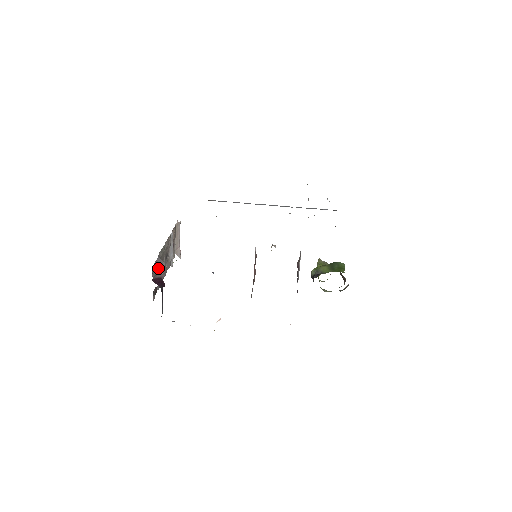
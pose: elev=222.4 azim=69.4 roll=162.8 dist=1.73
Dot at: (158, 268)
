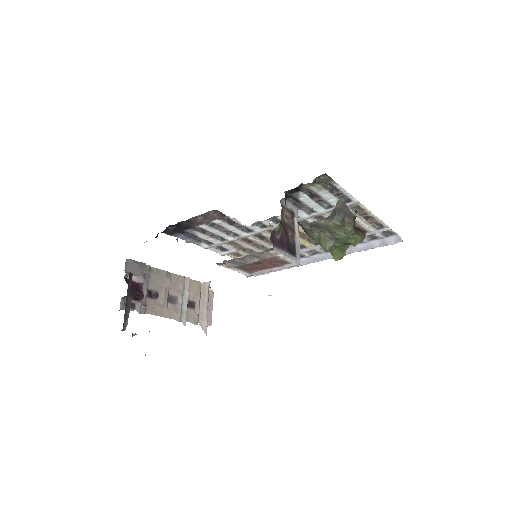
Dot at: (137, 269)
